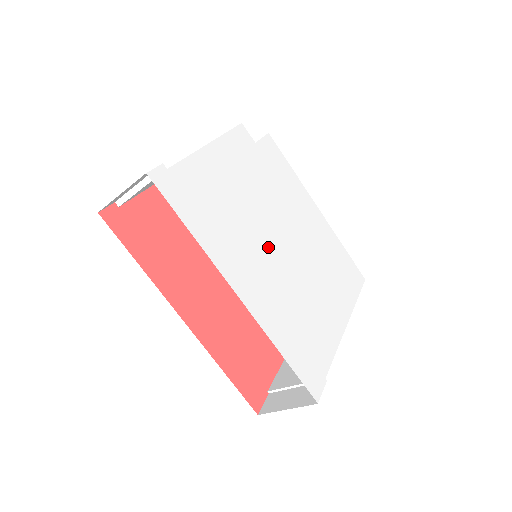
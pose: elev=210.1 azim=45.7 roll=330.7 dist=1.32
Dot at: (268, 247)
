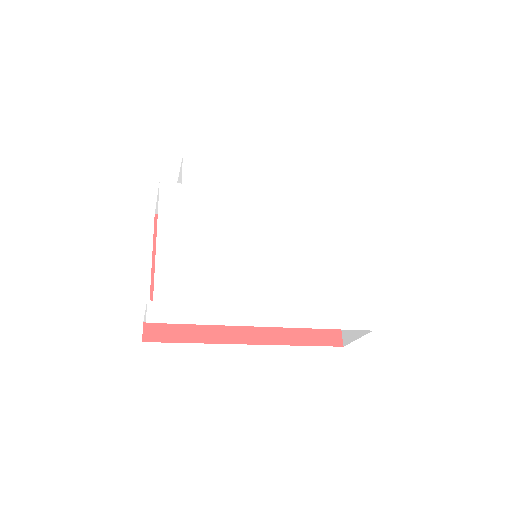
Dot at: (258, 261)
